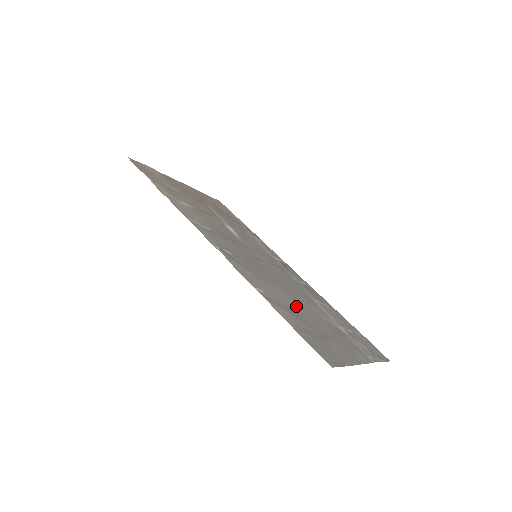
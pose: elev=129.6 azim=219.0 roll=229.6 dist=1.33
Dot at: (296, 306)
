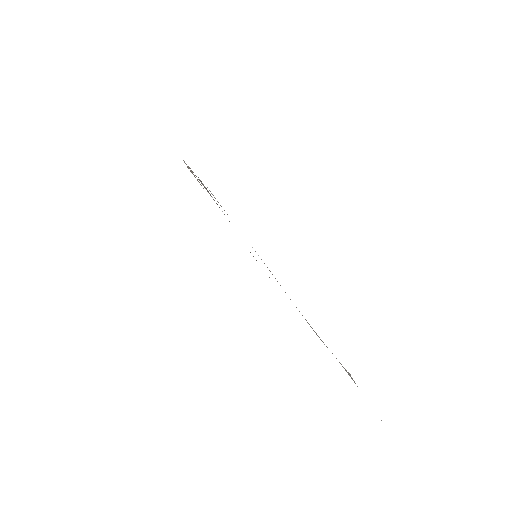
Dot at: occluded
